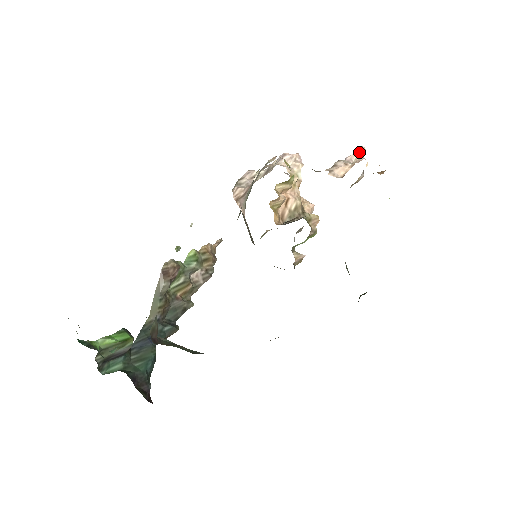
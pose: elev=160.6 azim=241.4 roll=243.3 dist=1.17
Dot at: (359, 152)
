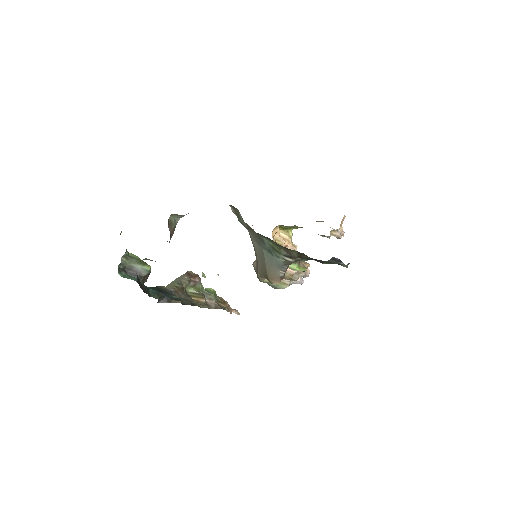
Dot at: occluded
